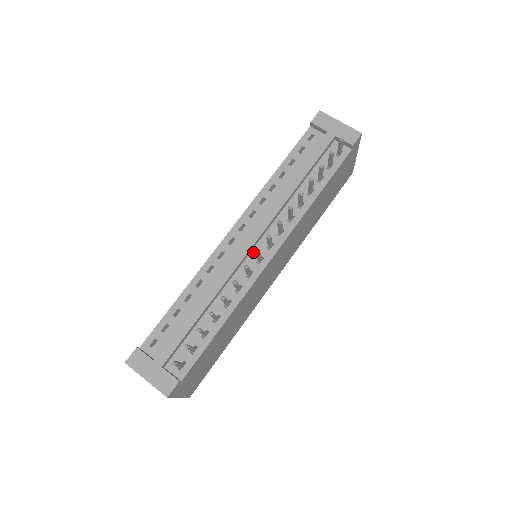
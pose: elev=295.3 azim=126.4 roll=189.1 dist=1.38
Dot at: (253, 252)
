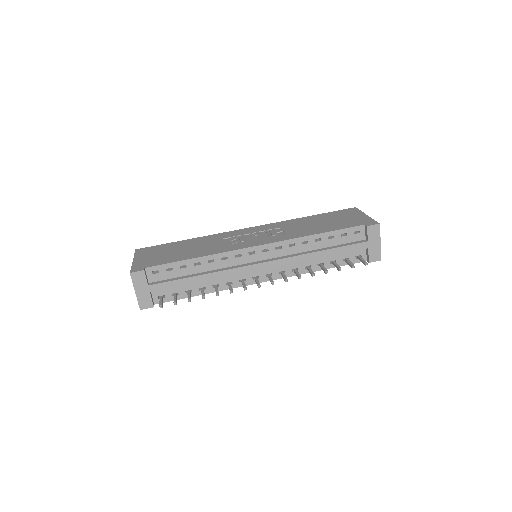
Dot at: occluded
